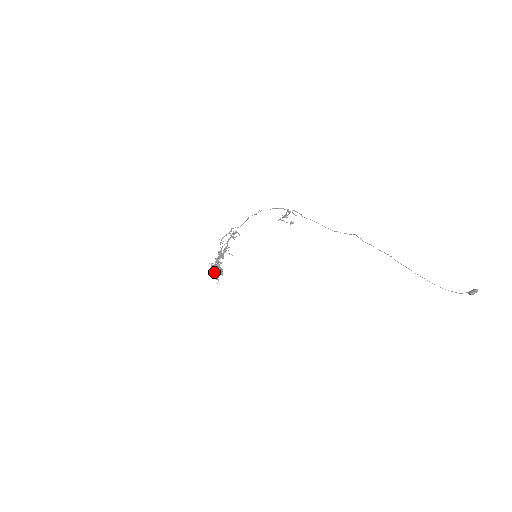
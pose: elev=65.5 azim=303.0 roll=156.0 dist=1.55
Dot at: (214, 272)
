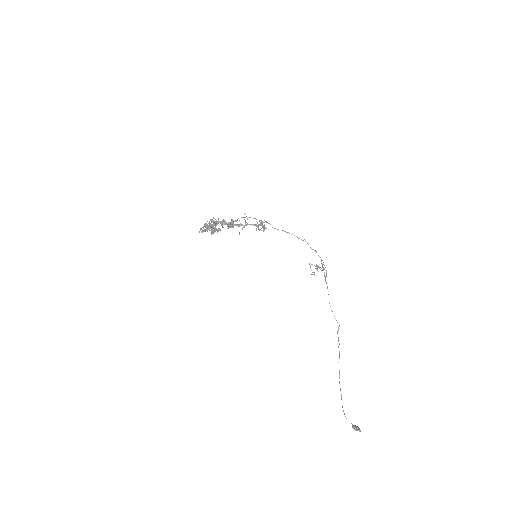
Dot at: occluded
